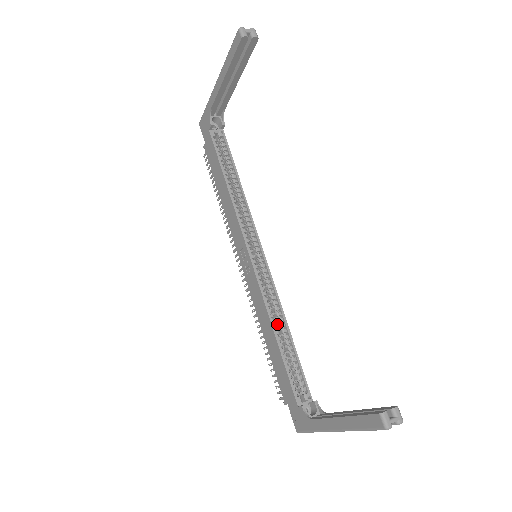
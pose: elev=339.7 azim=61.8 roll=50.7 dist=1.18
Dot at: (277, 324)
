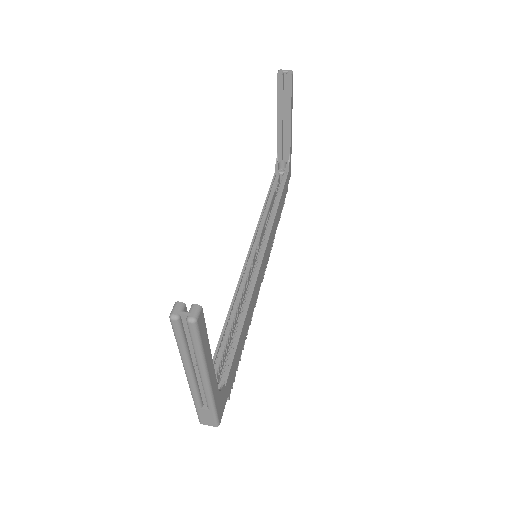
Dot at: (241, 313)
